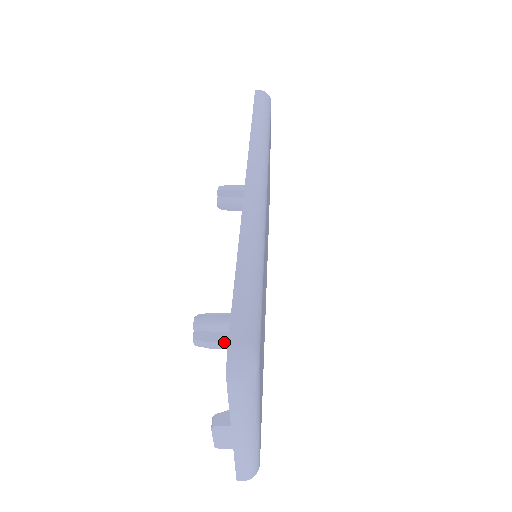
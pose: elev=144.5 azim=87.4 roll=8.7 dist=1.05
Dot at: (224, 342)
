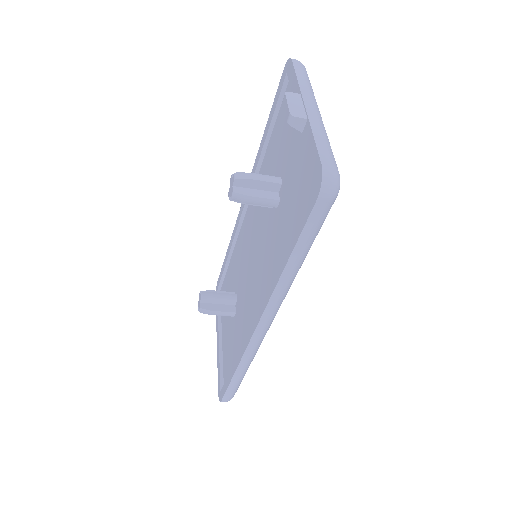
Dot at: (262, 175)
